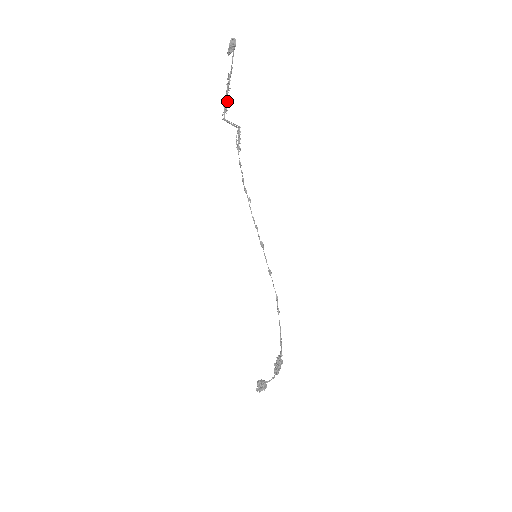
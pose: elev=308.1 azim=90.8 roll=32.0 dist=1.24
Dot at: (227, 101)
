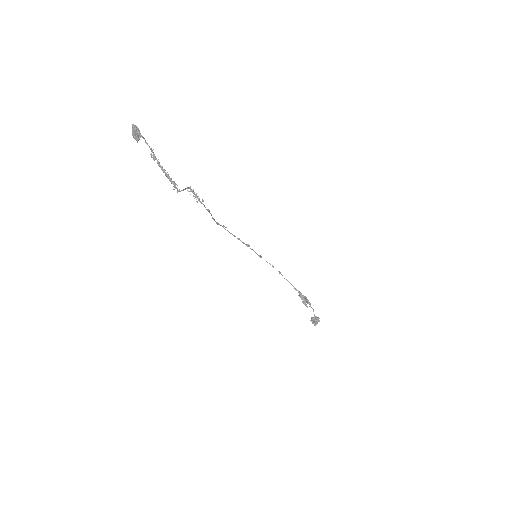
Dot at: (169, 177)
